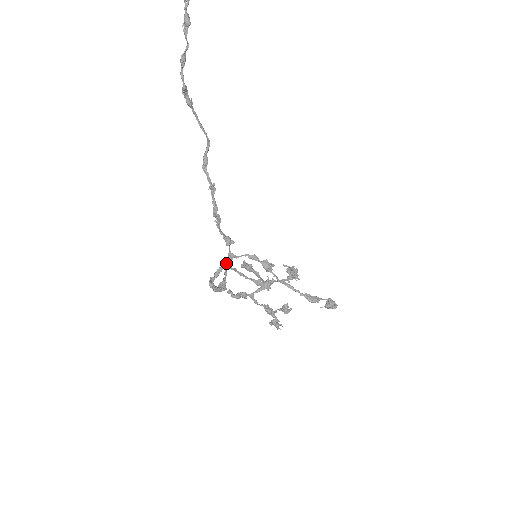
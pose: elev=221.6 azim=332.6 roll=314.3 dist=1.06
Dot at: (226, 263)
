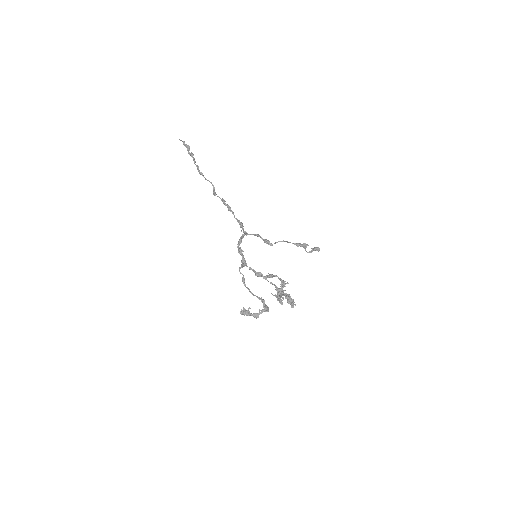
Dot at: (245, 233)
